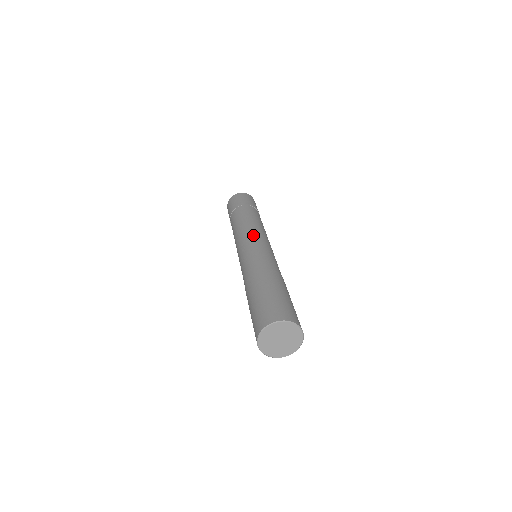
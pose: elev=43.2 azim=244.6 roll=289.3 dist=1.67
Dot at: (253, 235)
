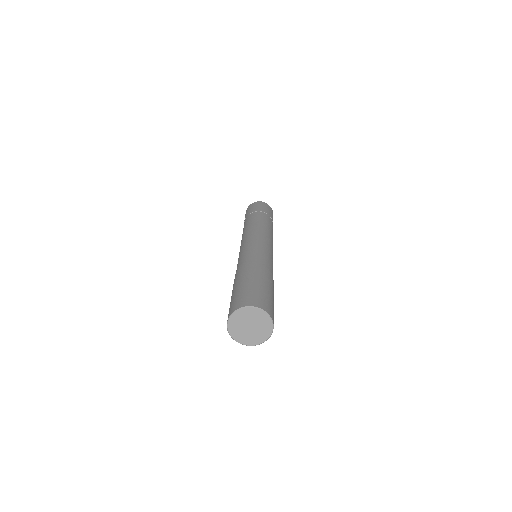
Dot at: (251, 236)
